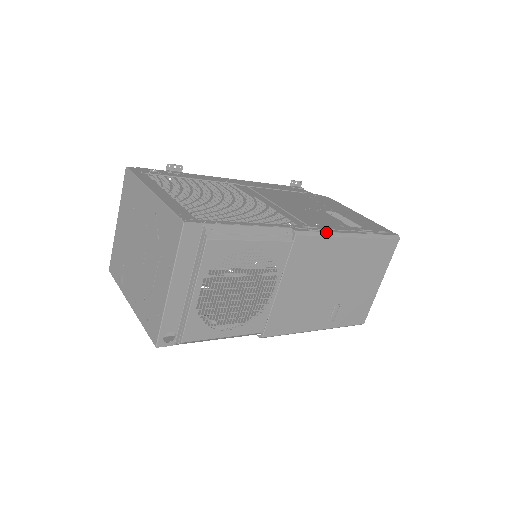
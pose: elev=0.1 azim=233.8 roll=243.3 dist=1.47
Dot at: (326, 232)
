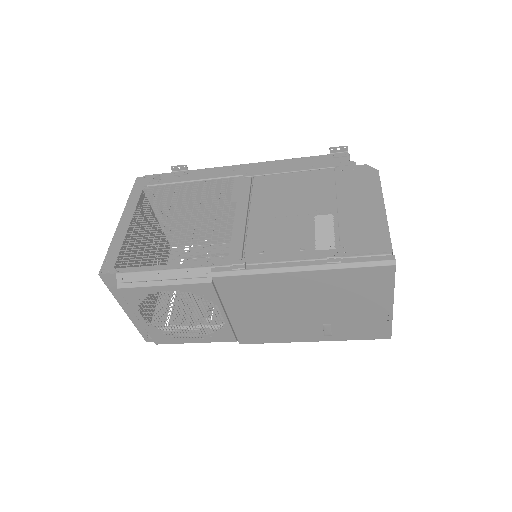
Dot at: (256, 269)
